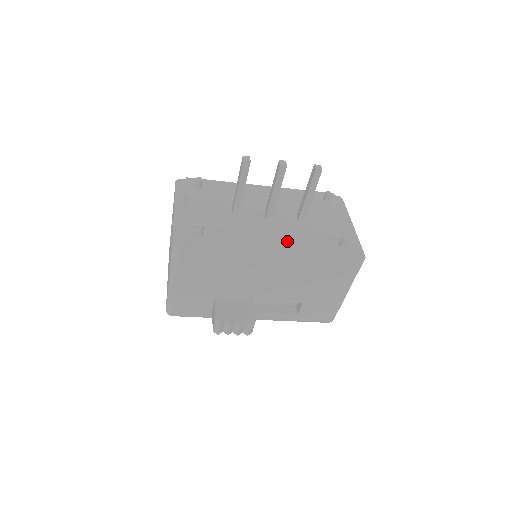
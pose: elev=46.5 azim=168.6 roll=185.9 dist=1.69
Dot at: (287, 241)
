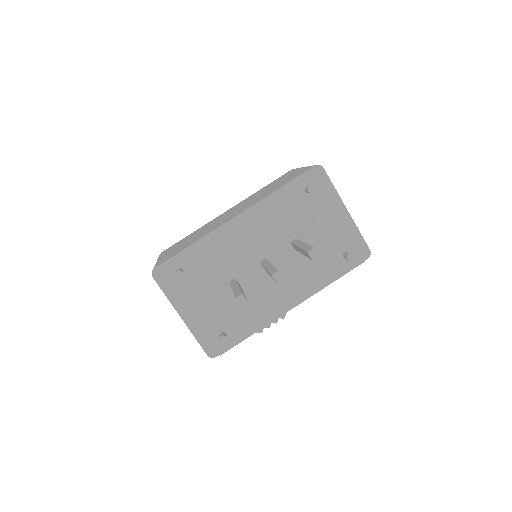
Dot at: (297, 287)
